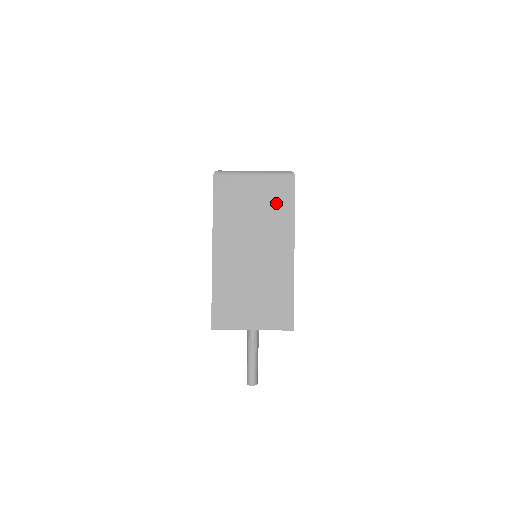
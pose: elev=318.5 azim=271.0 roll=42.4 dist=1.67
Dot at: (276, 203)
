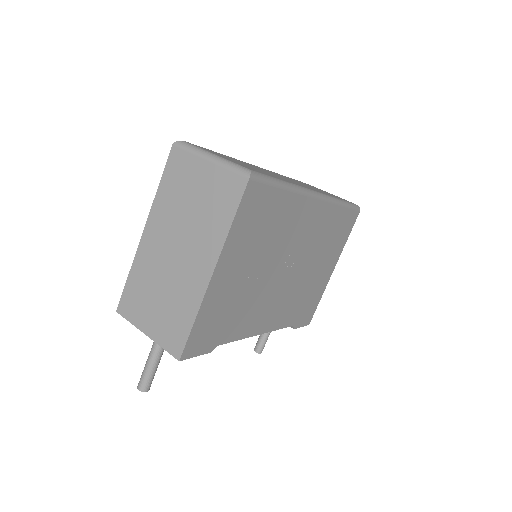
Dot at: (217, 204)
